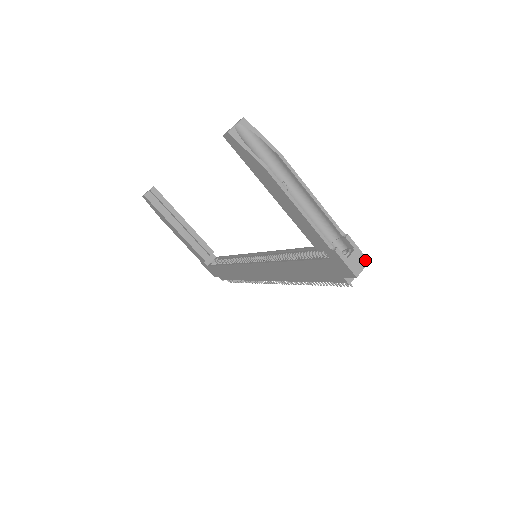
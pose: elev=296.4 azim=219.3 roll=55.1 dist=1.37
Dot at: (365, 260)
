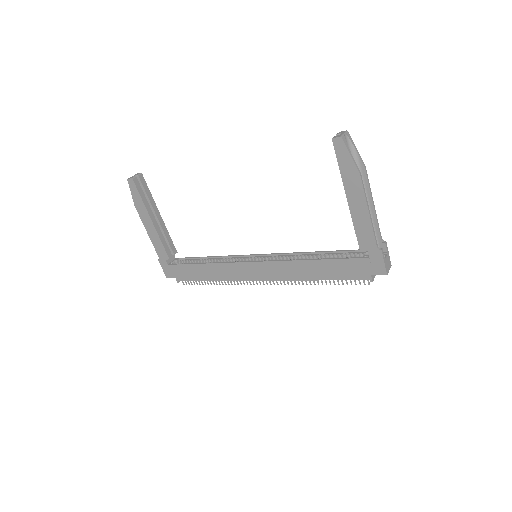
Dot at: (390, 264)
